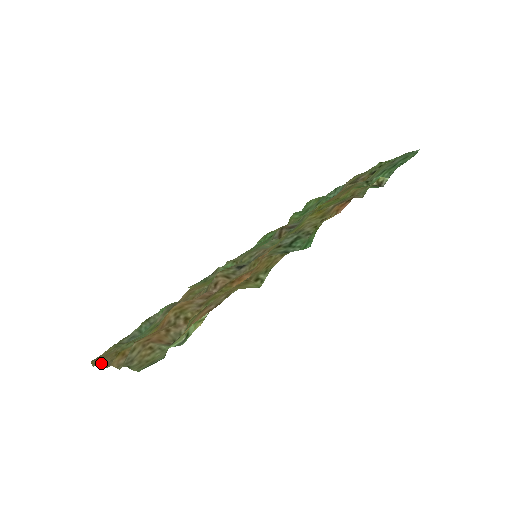
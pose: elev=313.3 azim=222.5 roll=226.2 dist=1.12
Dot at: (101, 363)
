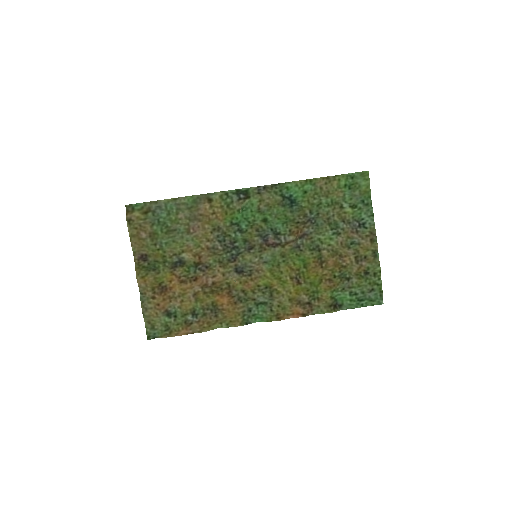
Dot at: (132, 244)
